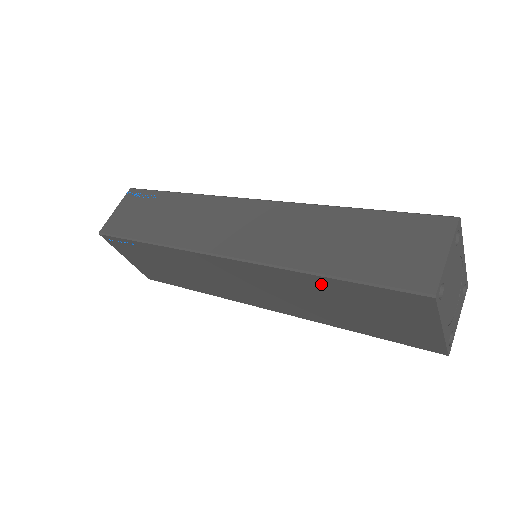
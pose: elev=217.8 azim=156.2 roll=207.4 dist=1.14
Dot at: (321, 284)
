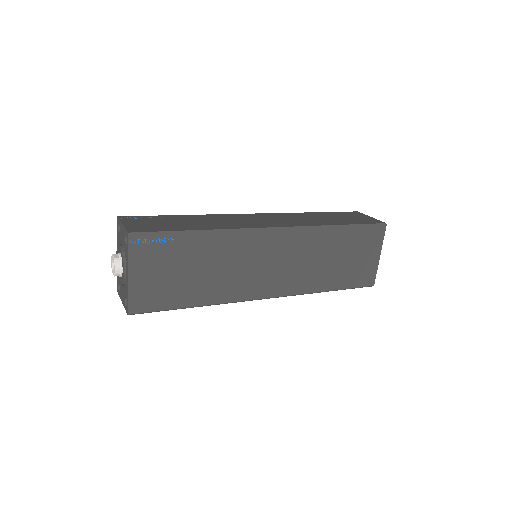
Dot at: (335, 236)
